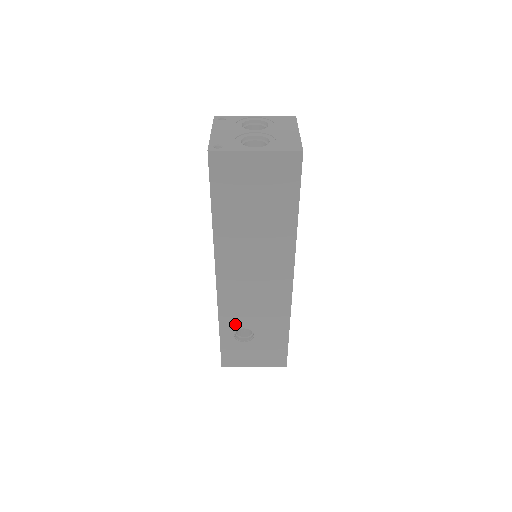
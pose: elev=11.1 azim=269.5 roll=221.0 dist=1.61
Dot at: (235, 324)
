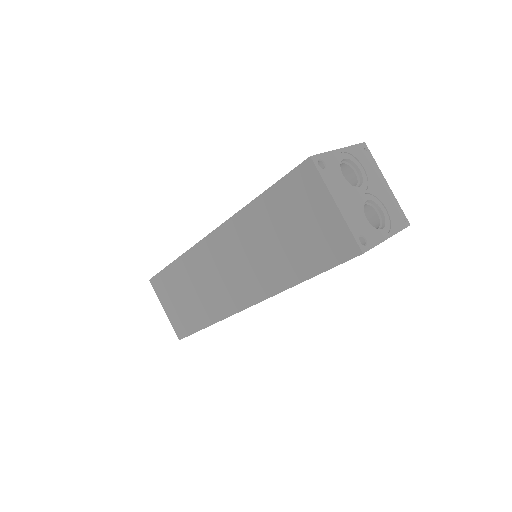
Dot at: occluded
